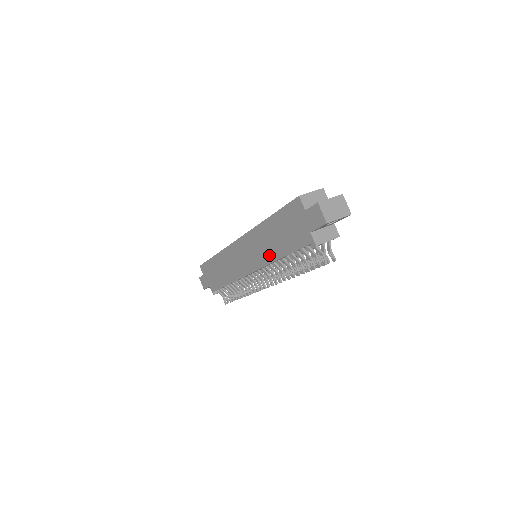
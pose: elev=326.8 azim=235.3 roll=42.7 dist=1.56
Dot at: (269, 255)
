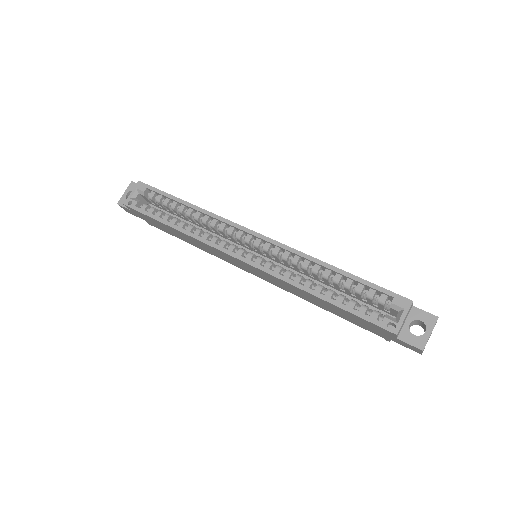
Dot at: (301, 297)
